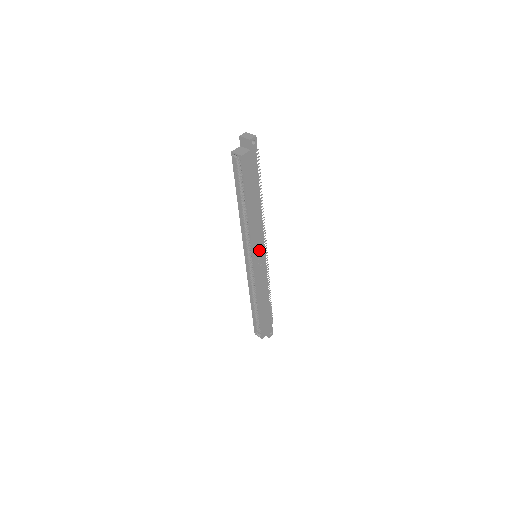
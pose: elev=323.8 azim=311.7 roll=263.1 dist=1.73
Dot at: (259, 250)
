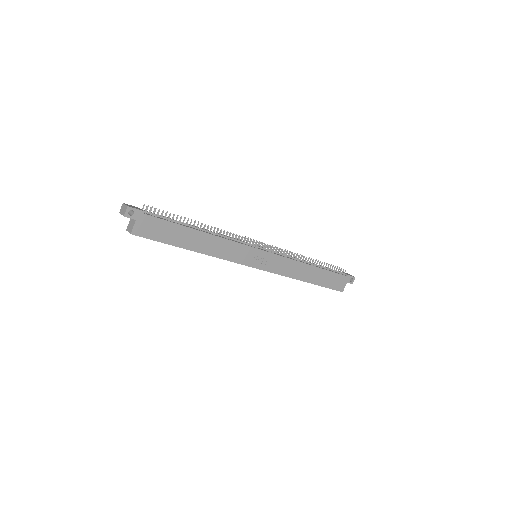
Dot at: (249, 255)
